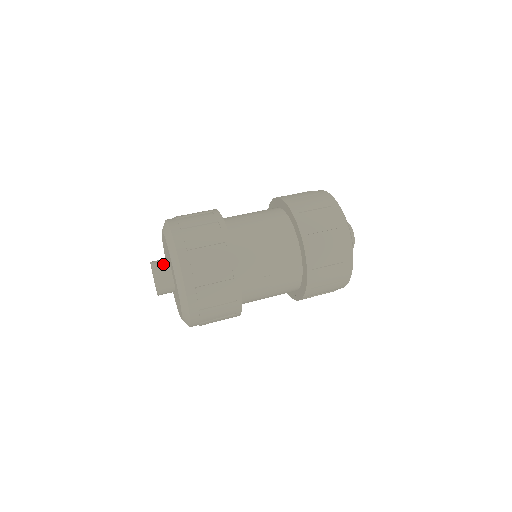
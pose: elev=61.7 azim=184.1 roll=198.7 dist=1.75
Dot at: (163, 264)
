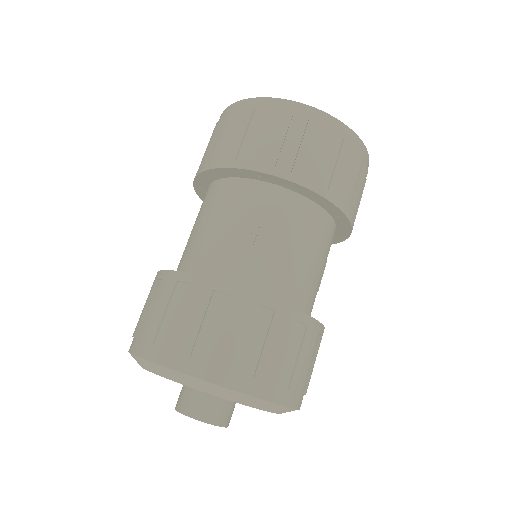
Dot at: (212, 404)
